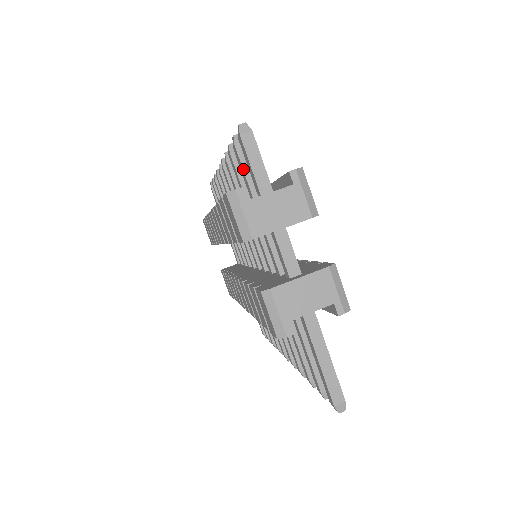
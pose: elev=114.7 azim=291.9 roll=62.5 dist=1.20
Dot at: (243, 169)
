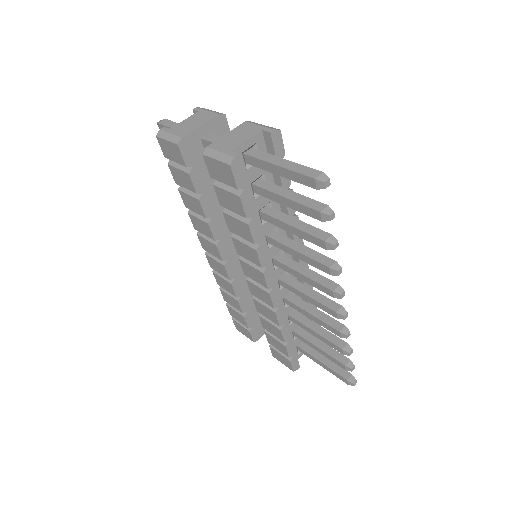
Dot at: occluded
